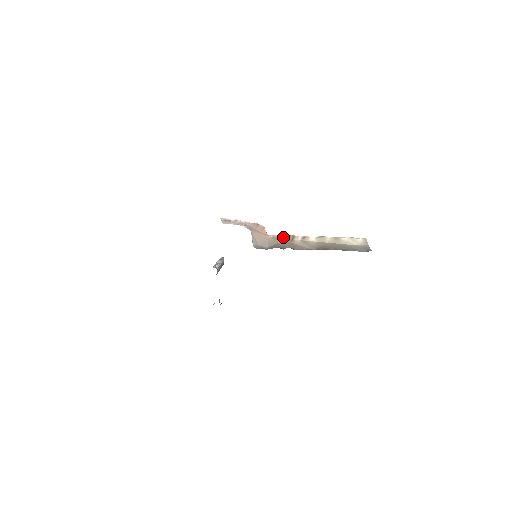
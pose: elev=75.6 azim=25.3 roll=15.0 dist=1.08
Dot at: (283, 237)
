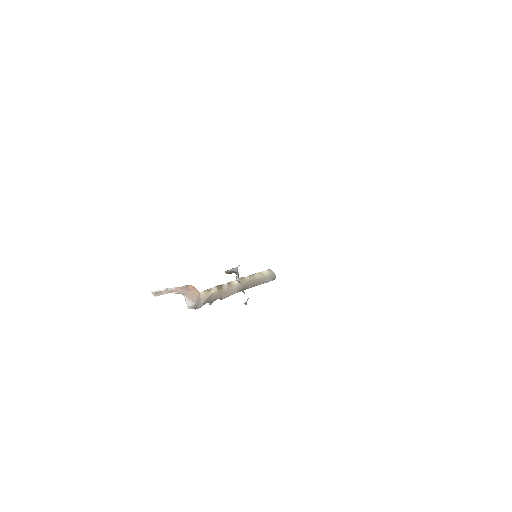
Dot at: (213, 288)
